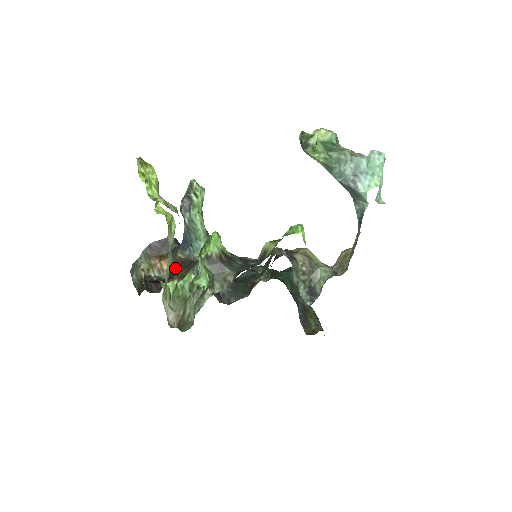
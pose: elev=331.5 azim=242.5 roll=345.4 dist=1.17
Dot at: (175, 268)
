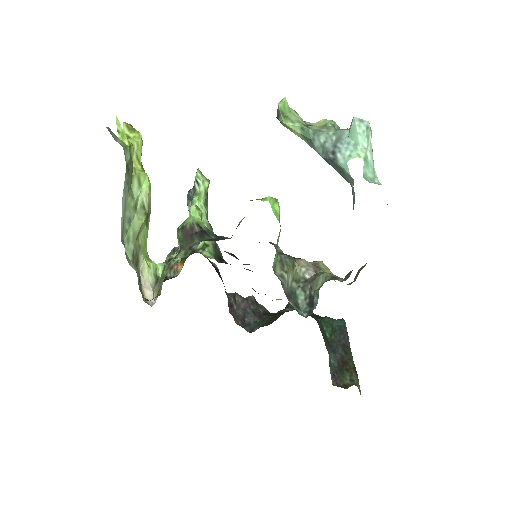
Dot at: occluded
